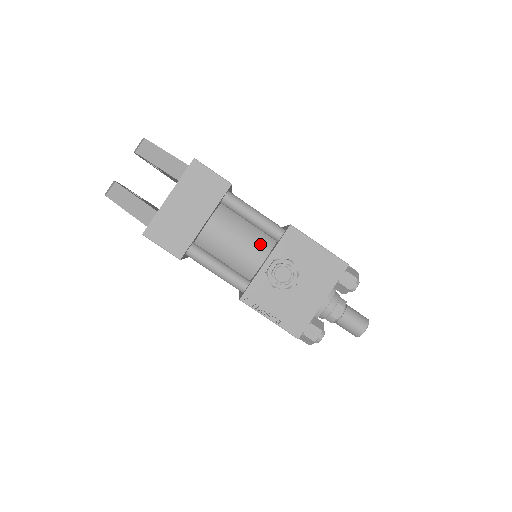
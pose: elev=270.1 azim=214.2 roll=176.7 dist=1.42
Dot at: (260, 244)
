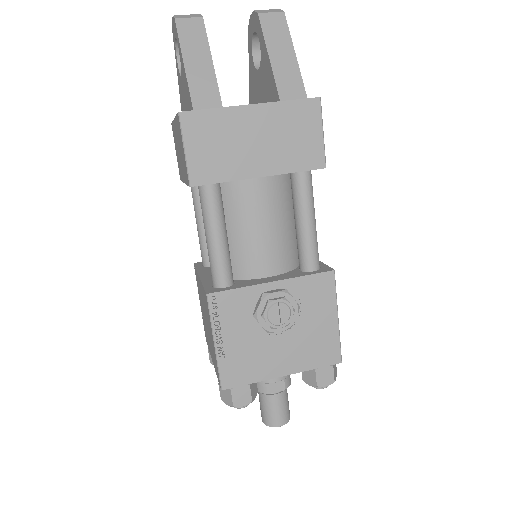
Dot at: (282, 255)
